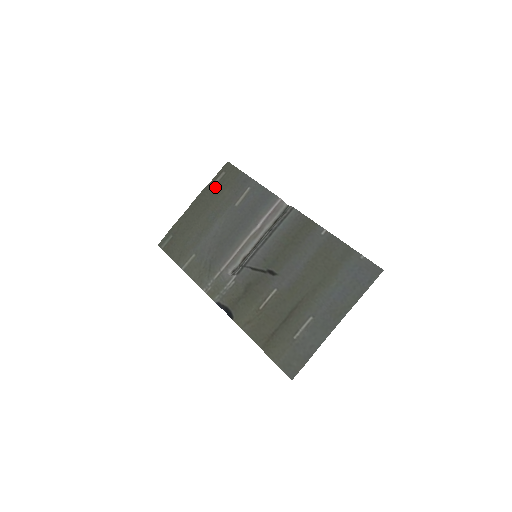
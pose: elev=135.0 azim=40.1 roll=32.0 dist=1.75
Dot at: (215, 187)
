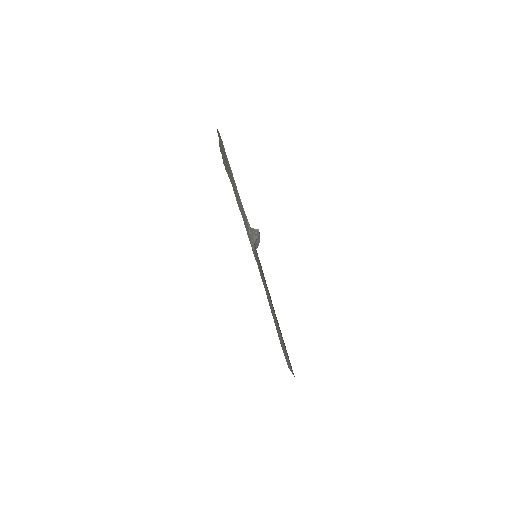
Dot at: (223, 151)
